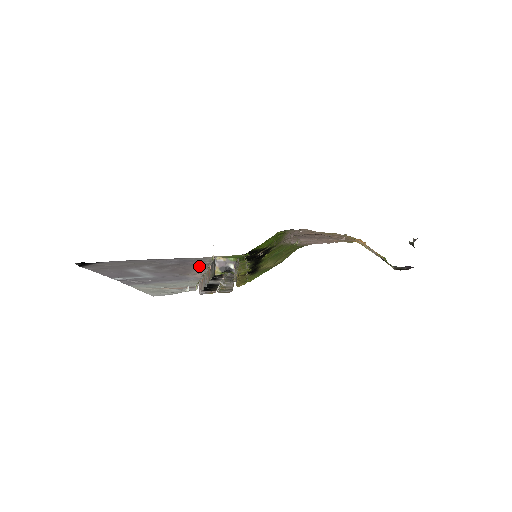
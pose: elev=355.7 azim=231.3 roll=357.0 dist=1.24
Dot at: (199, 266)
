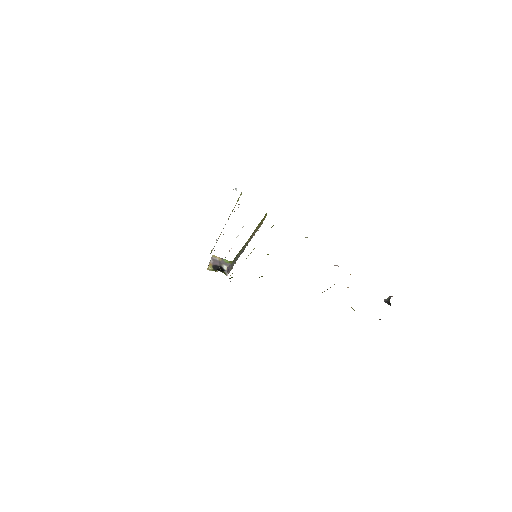
Dot at: occluded
